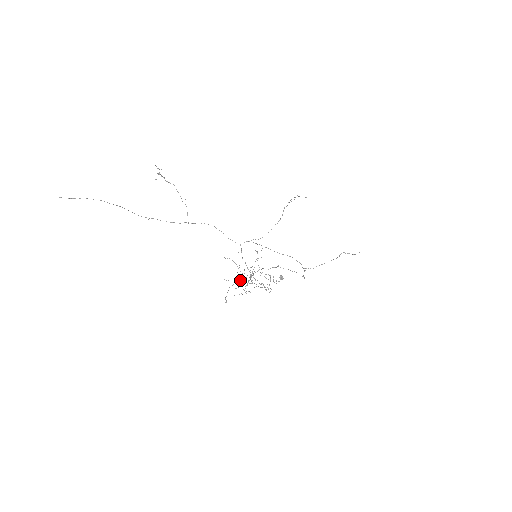
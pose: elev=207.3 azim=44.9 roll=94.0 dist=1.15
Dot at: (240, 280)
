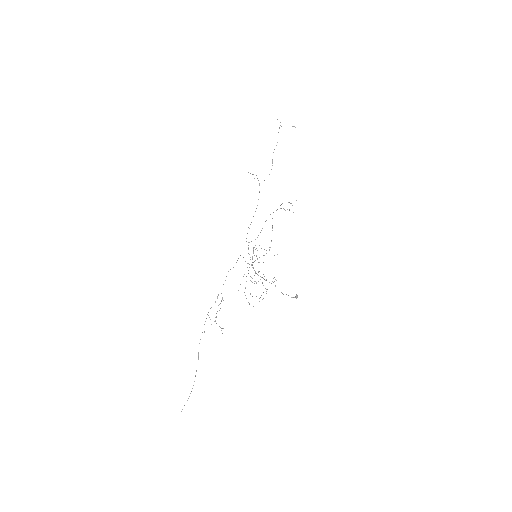
Dot at: occluded
